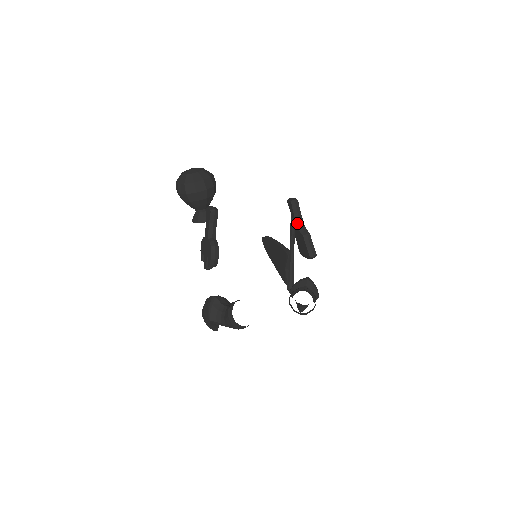
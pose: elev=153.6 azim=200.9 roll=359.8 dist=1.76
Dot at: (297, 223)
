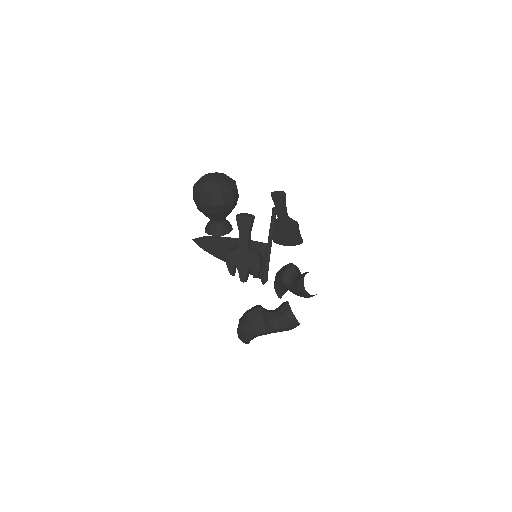
Dot at: (285, 215)
